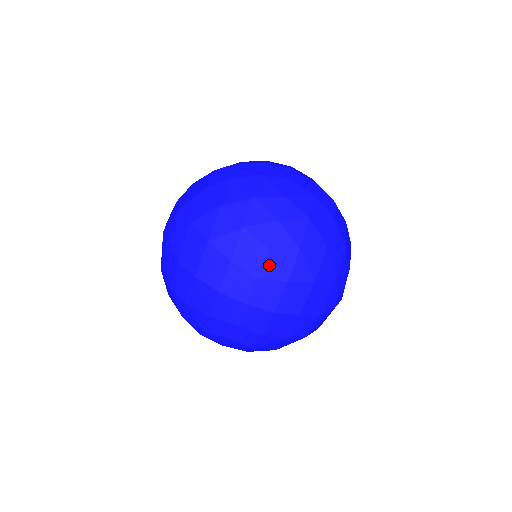
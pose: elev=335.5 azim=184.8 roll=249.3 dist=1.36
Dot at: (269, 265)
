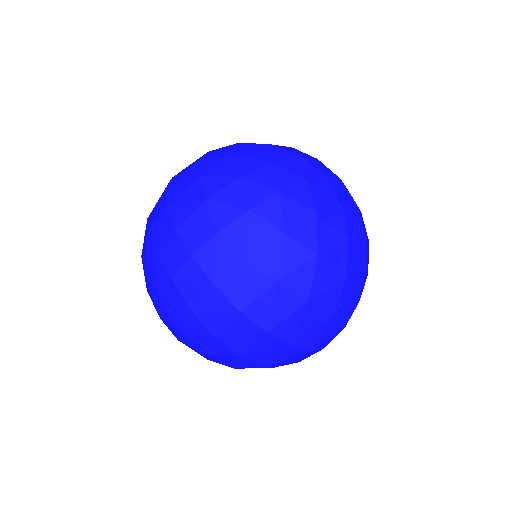
Dot at: (239, 227)
